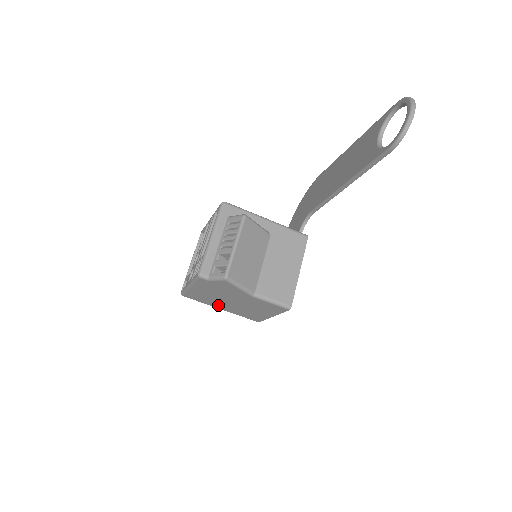
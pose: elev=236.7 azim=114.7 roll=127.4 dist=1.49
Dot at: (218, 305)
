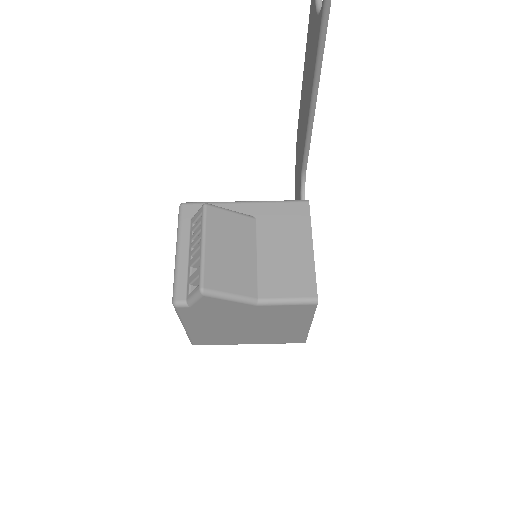
Dot at: (240, 339)
